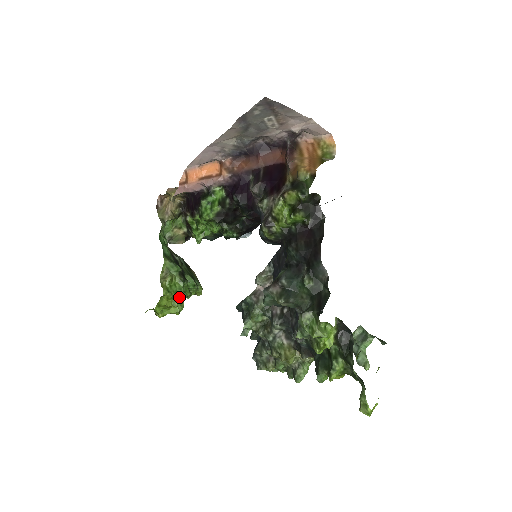
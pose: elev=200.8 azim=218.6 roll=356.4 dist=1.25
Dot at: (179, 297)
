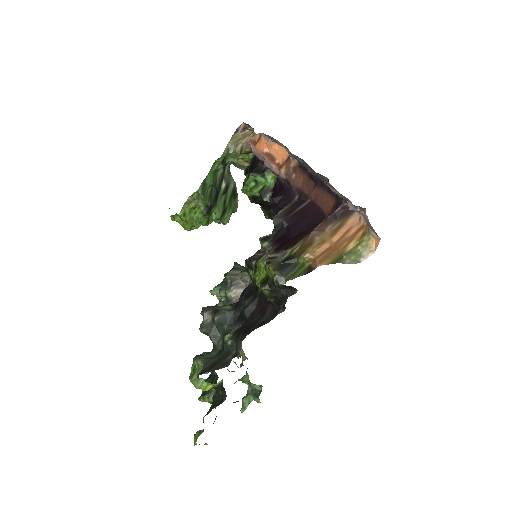
Dot at: (193, 223)
